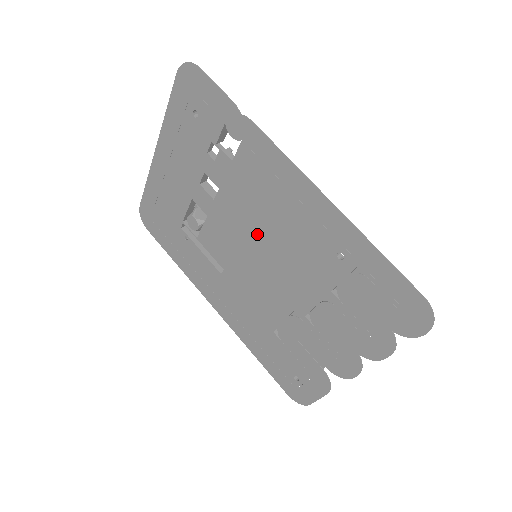
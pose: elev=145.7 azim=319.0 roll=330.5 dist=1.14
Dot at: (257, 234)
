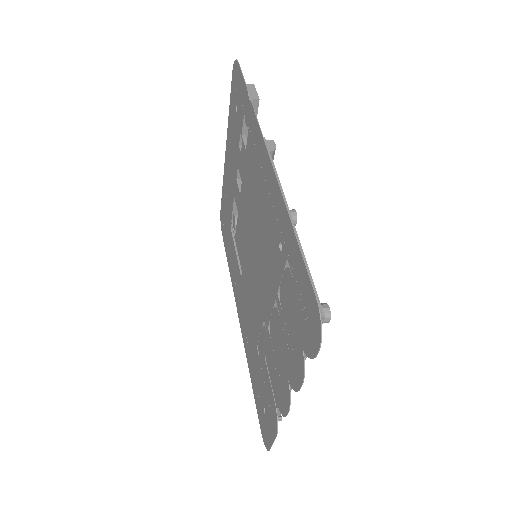
Dot at: (252, 228)
